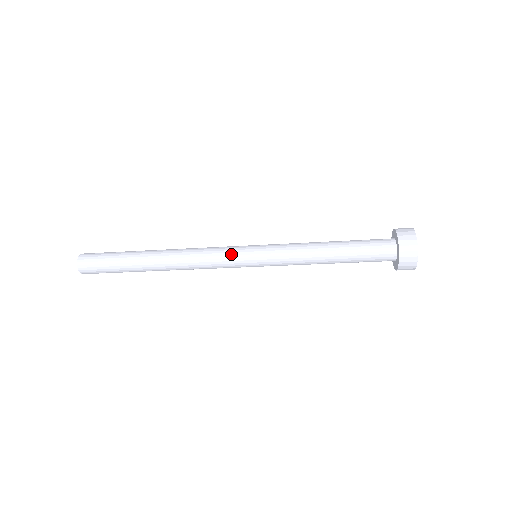
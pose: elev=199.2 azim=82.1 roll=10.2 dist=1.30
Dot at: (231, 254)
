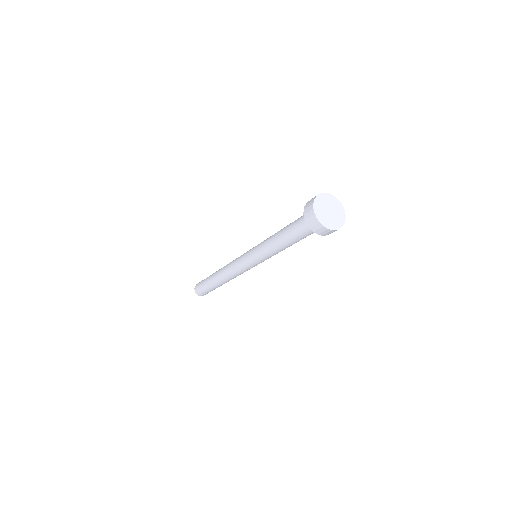
Dot at: (240, 258)
